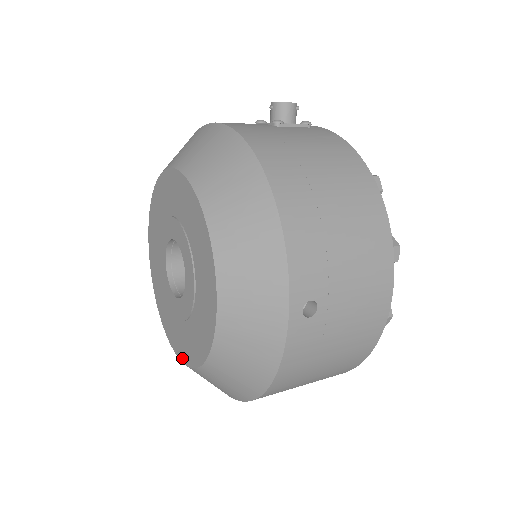
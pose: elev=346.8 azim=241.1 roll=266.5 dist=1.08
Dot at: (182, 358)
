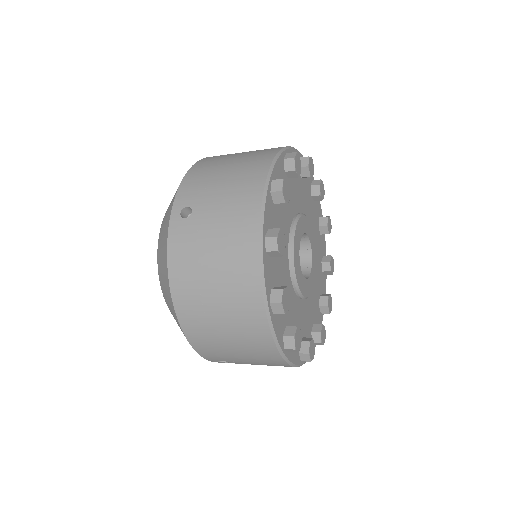
Dot at: occluded
